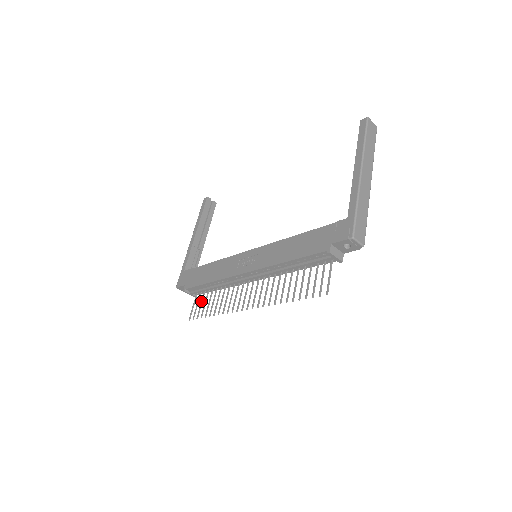
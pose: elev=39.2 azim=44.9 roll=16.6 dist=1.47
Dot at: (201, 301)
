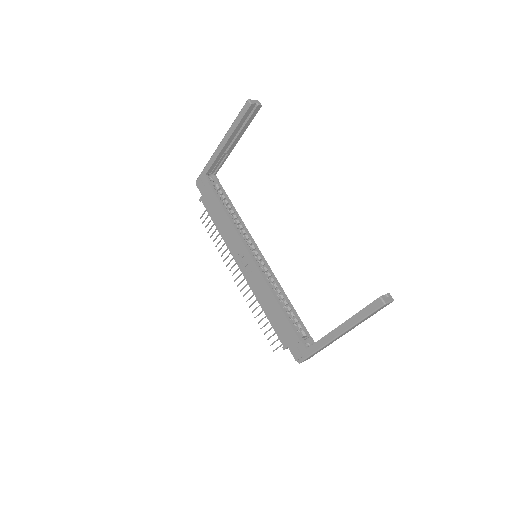
Dot at: occluded
